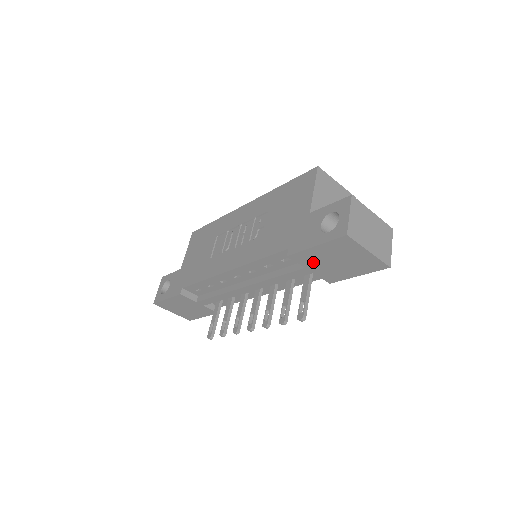
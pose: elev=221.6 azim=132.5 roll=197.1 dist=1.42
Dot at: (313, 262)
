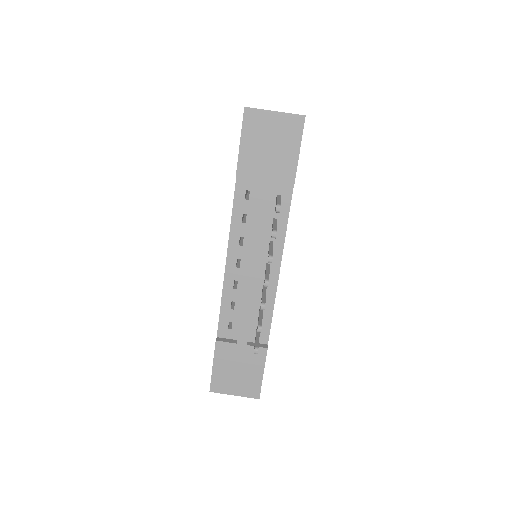
Dot at: (257, 167)
